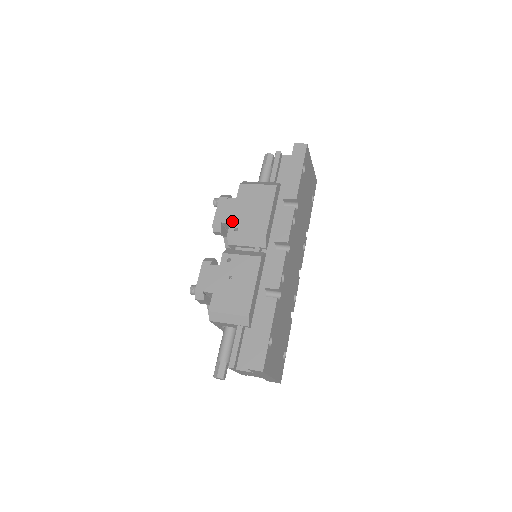
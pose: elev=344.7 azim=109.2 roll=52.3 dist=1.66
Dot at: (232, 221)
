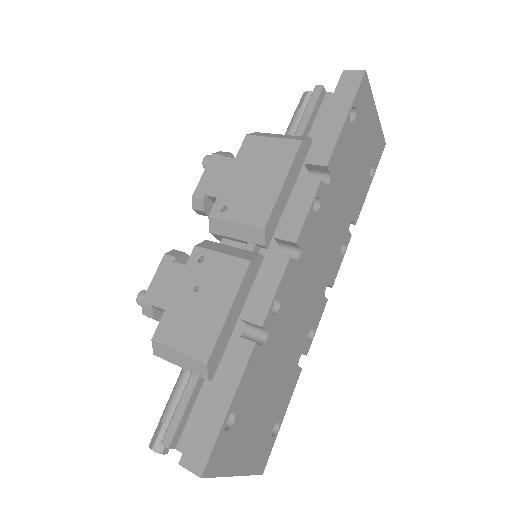
Dot at: (220, 194)
